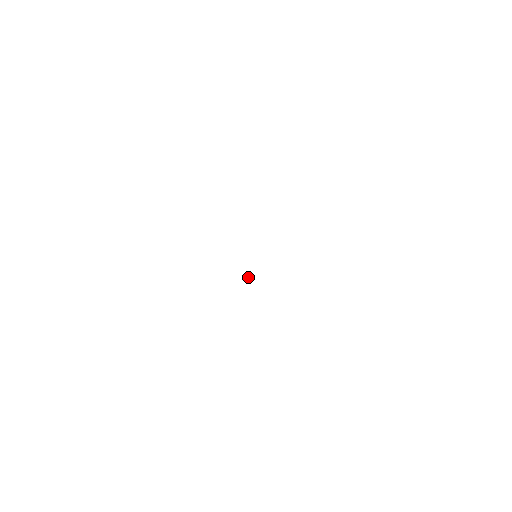
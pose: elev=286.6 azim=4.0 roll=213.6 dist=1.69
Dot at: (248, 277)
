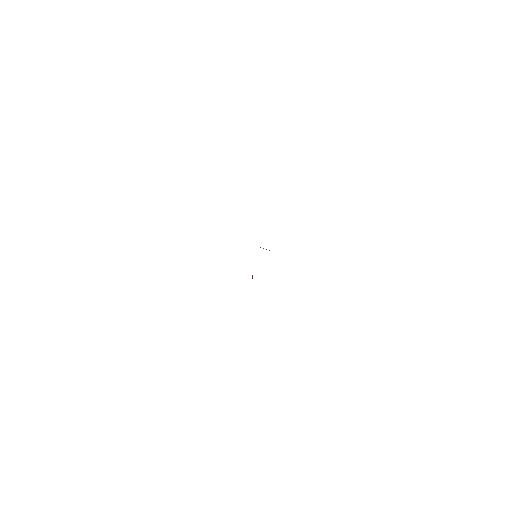
Dot at: (252, 278)
